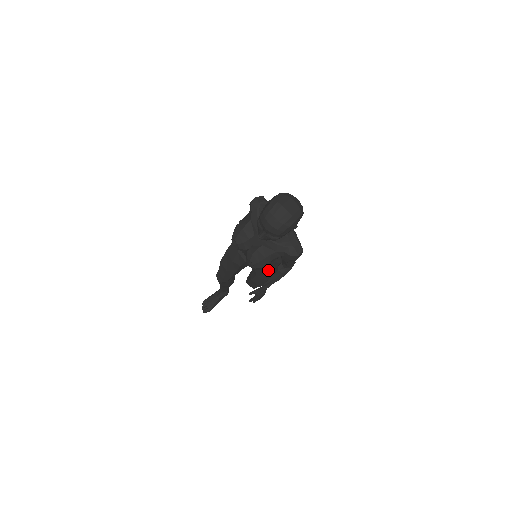
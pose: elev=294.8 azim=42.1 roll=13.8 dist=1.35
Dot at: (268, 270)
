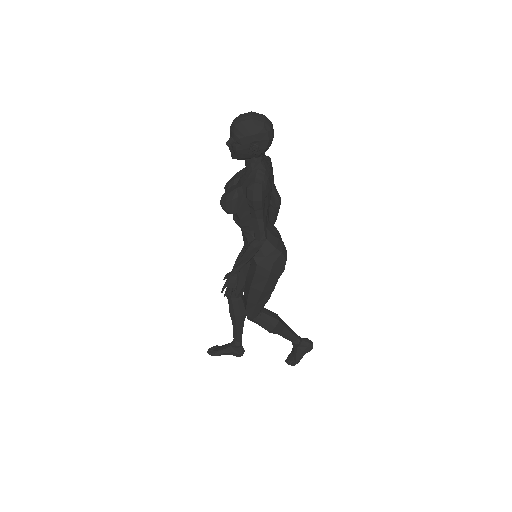
Dot at: (253, 263)
